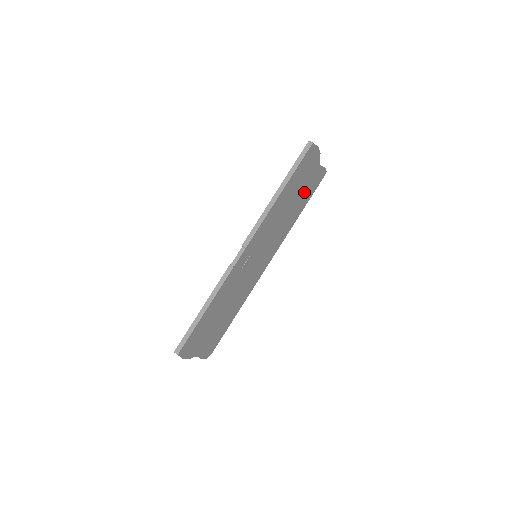
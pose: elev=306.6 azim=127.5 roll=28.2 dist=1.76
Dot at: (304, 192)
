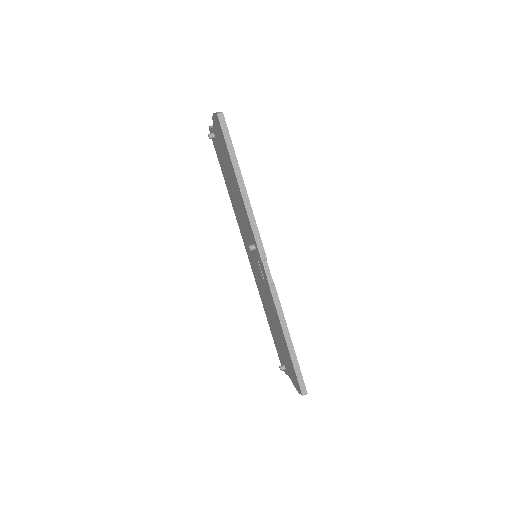
Dot at: occluded
